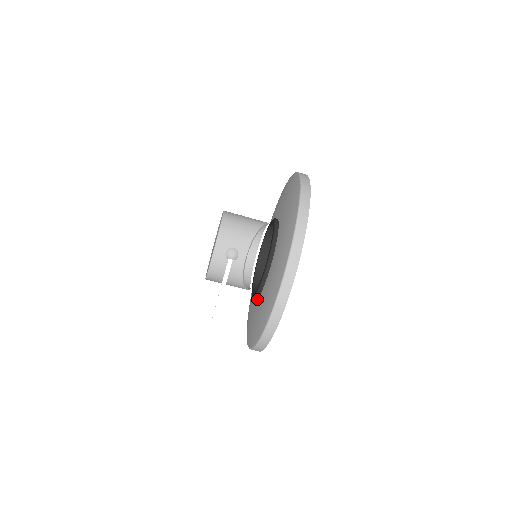
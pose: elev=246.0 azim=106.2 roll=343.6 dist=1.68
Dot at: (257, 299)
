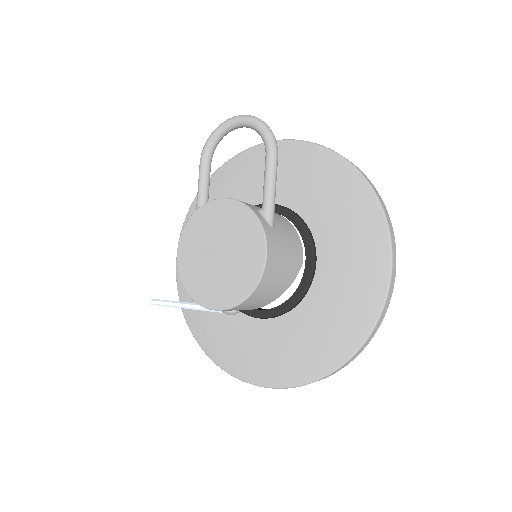
Dot at: occluded
